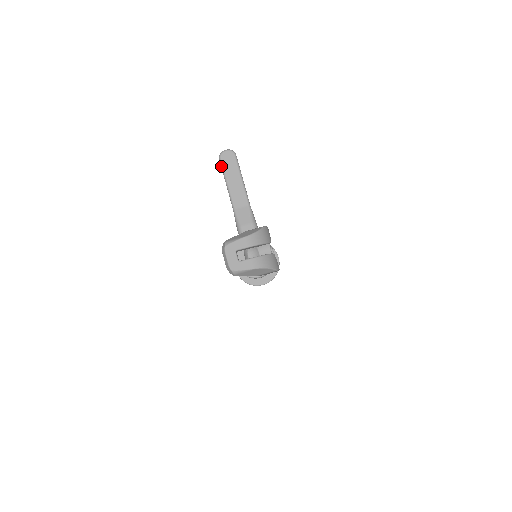
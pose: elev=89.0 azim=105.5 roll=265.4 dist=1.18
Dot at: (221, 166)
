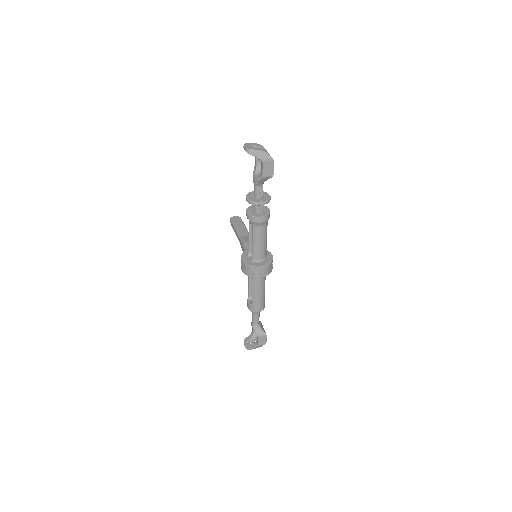
Dot at: (231, 222)
